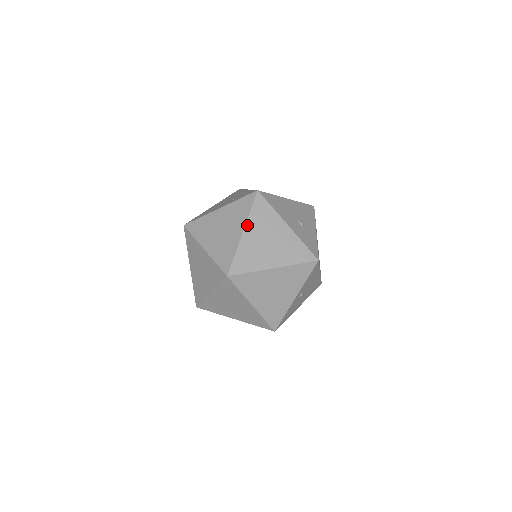
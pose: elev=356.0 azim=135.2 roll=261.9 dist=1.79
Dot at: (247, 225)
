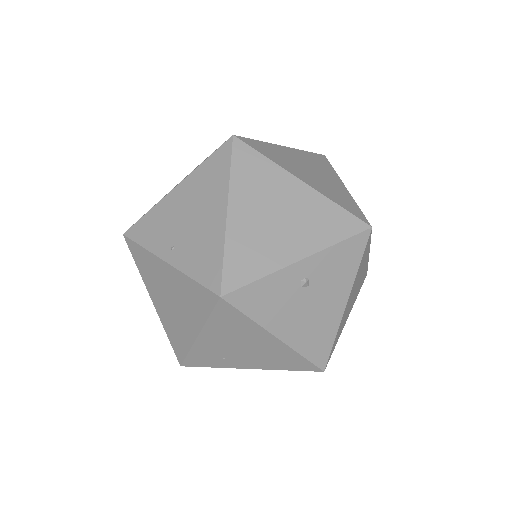
Dot at: (294, 149)
